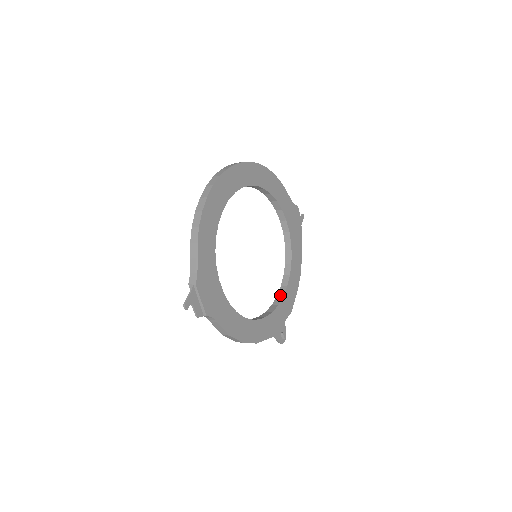
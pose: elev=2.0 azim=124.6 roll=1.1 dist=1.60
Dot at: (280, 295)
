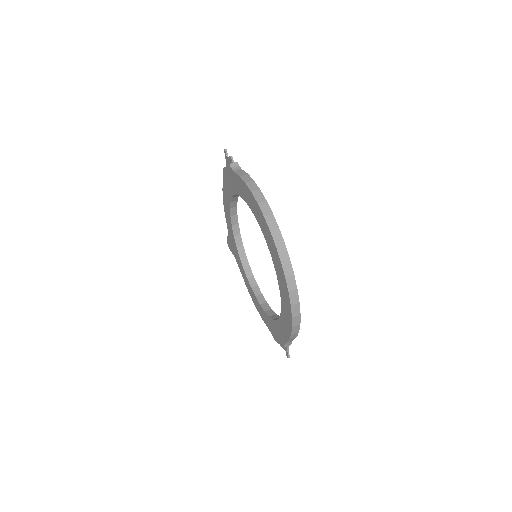
Dot at: (237, 234)
